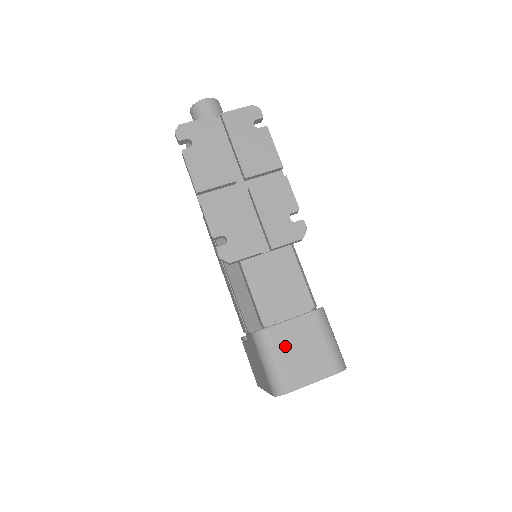
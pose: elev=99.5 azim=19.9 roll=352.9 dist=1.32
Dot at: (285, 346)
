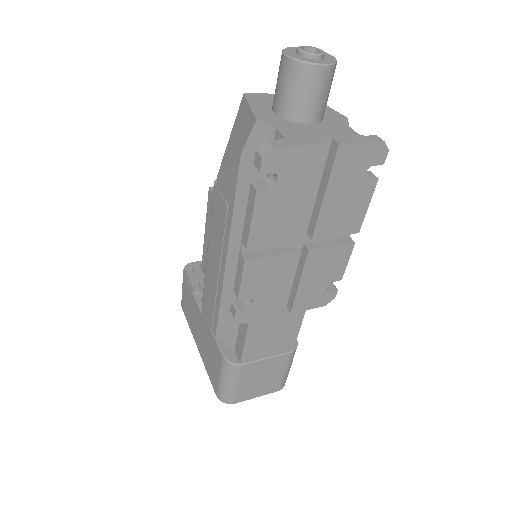
Dot at: (250, 377)
